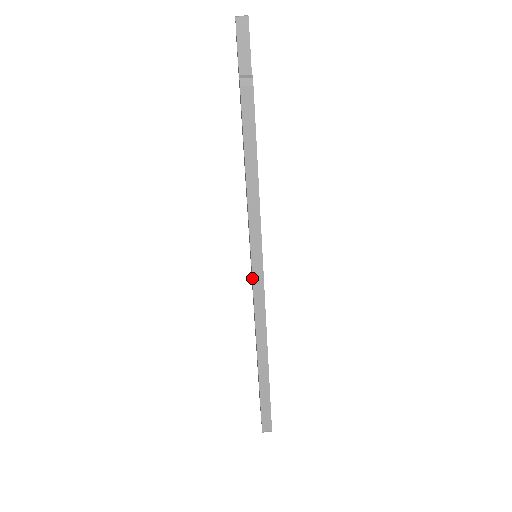
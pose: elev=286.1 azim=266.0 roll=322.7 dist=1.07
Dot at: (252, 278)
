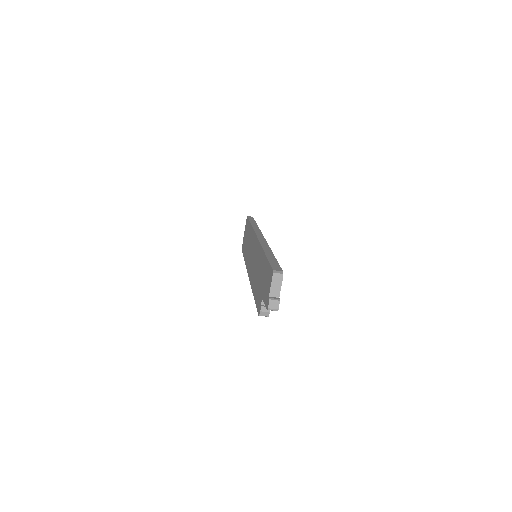
Dot at: (248, 275)
